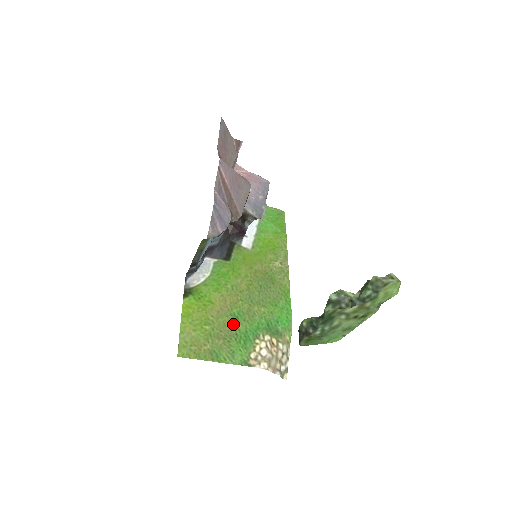
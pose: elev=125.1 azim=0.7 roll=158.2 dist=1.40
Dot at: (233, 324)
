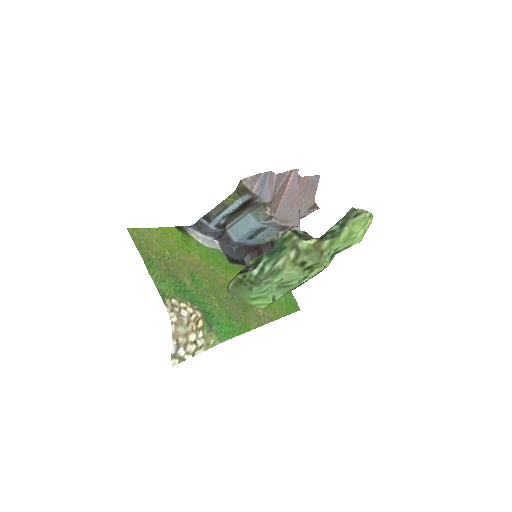
Dot at: (186, 277)
